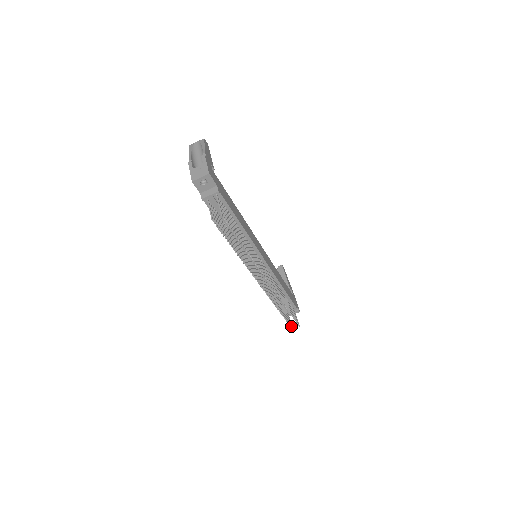
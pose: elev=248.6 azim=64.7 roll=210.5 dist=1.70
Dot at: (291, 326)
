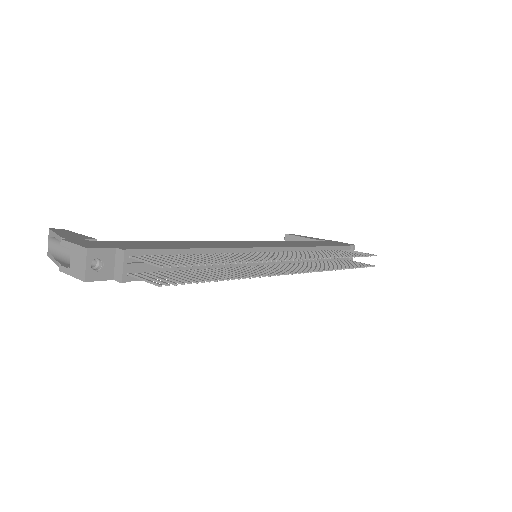
Dot at: (369, 266)
